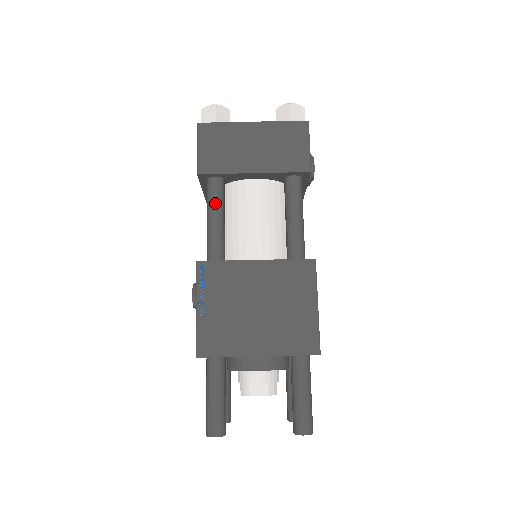
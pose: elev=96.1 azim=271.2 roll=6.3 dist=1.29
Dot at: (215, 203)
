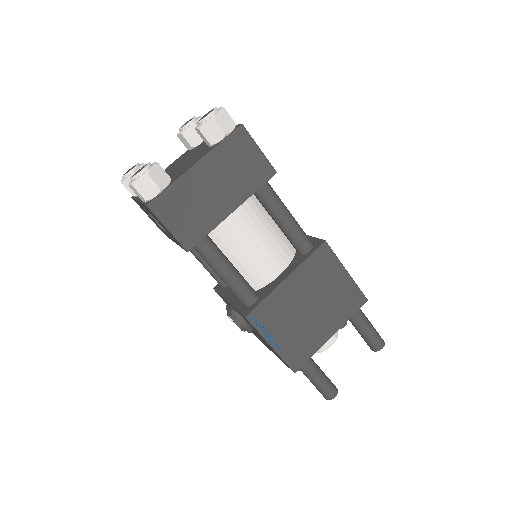
Dot at: (218, 260)
